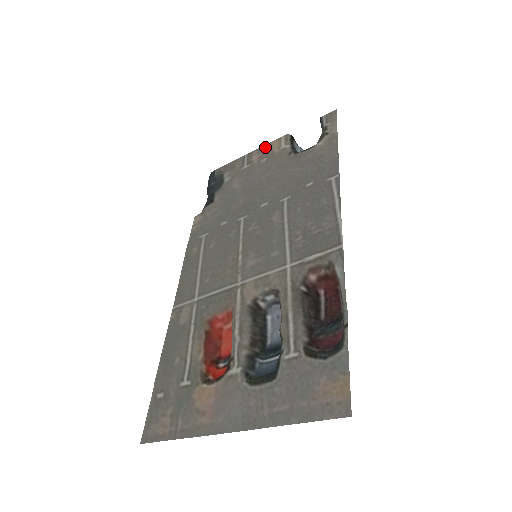
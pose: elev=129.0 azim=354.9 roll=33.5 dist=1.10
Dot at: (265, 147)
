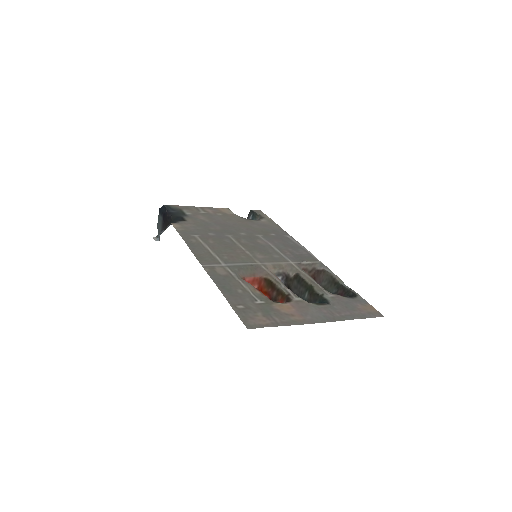
Dot at: (214, 208)
